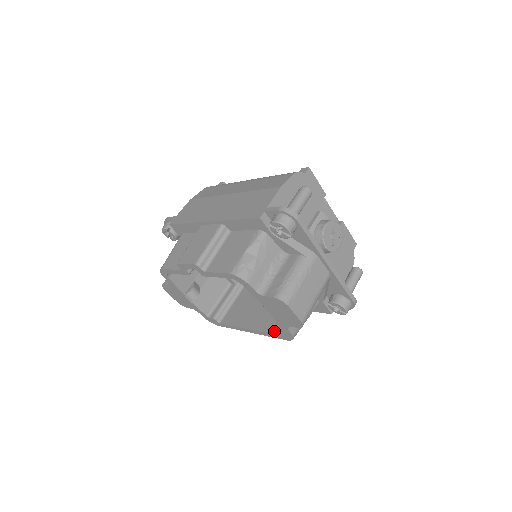
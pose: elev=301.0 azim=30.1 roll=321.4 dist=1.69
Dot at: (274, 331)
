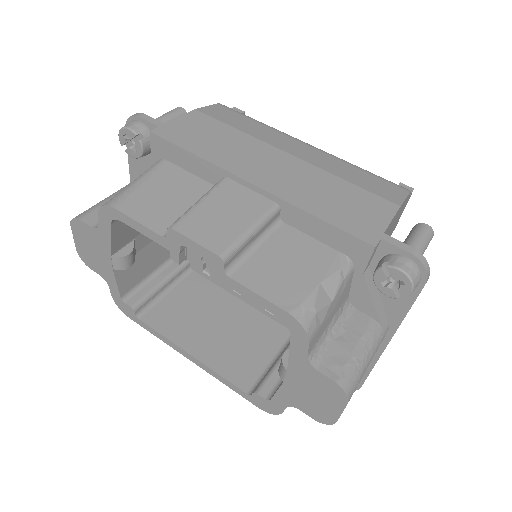
Dot at: (243, 385)
